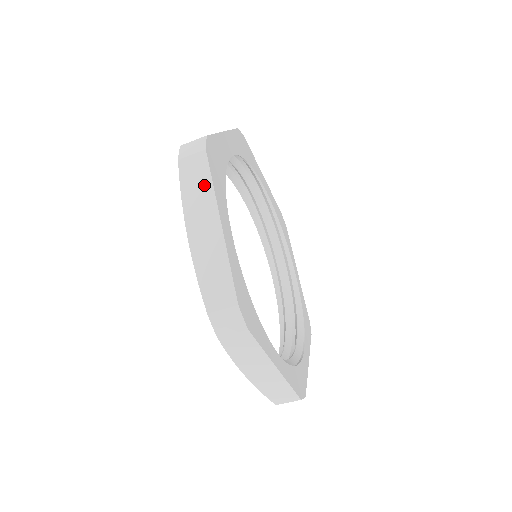
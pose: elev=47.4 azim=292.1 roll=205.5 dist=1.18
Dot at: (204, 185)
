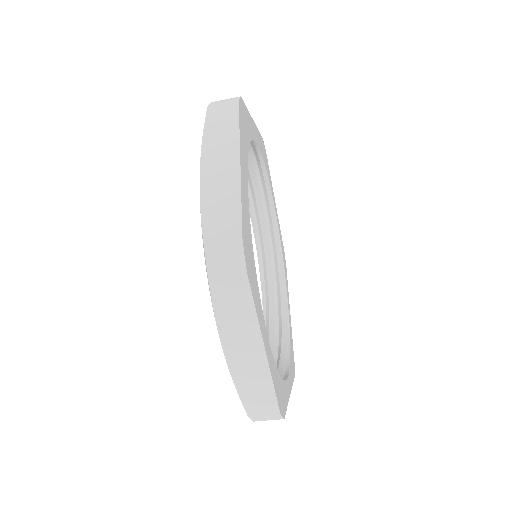
Dot at: (244, 310)
